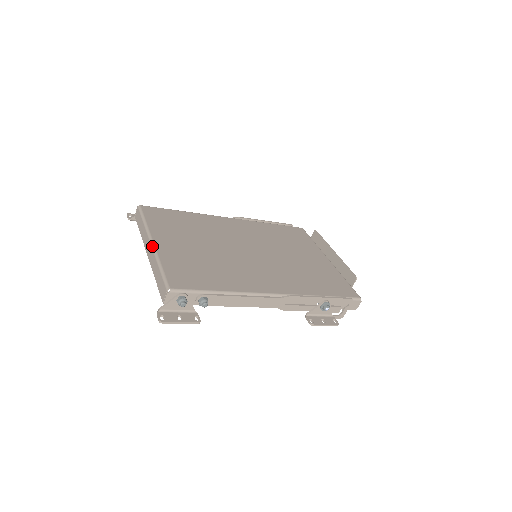
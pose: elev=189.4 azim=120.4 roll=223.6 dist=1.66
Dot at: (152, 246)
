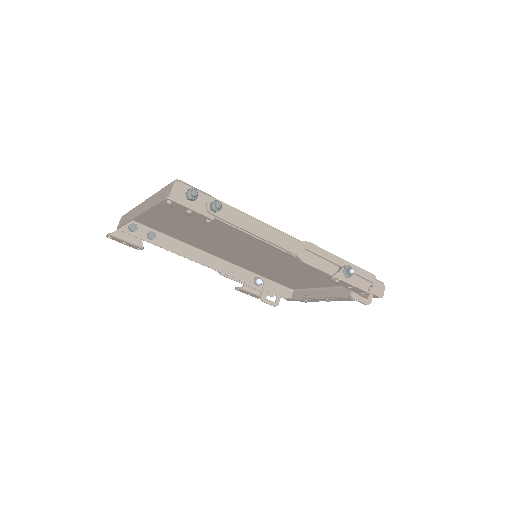
Dot at: (147, 199)
